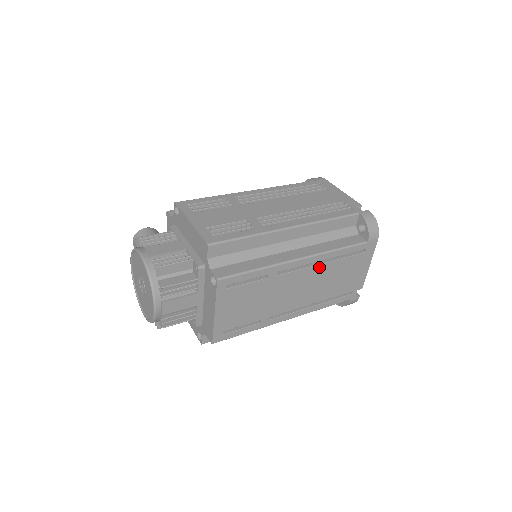
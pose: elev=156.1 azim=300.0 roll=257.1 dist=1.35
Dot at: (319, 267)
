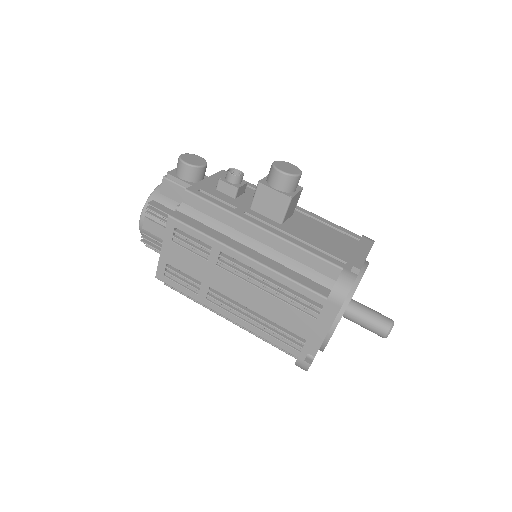
Dot at: occluded
